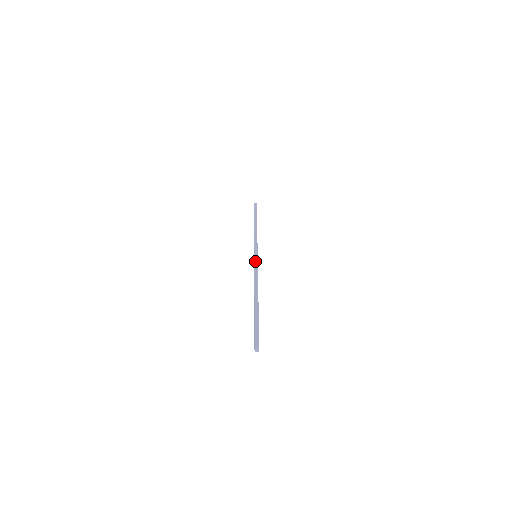
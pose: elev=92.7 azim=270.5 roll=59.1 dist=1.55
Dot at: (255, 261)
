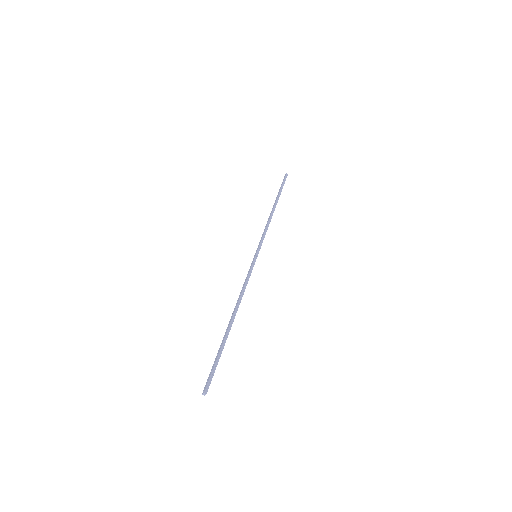
Dot at: occluded
